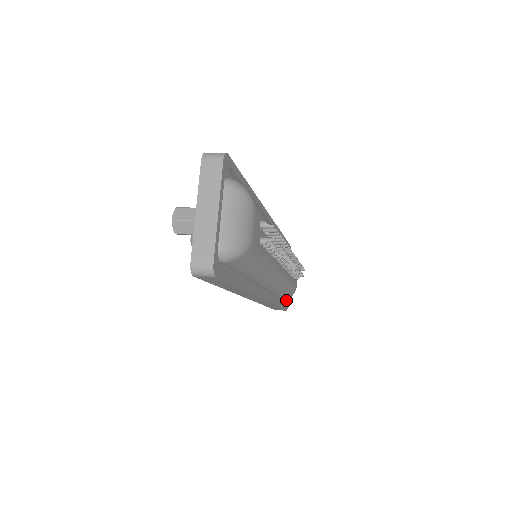
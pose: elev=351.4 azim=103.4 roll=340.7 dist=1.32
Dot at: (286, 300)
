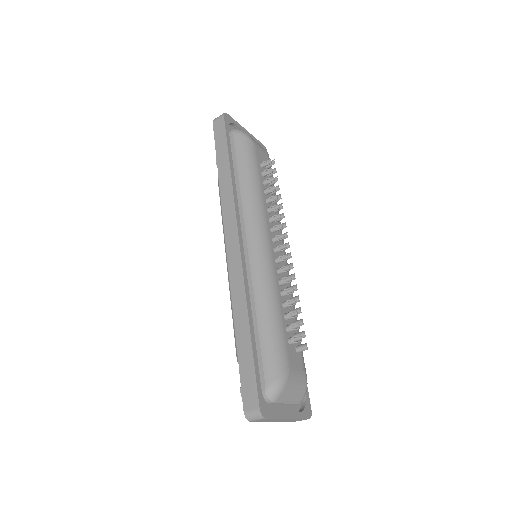
Dot at: (267, 406)
